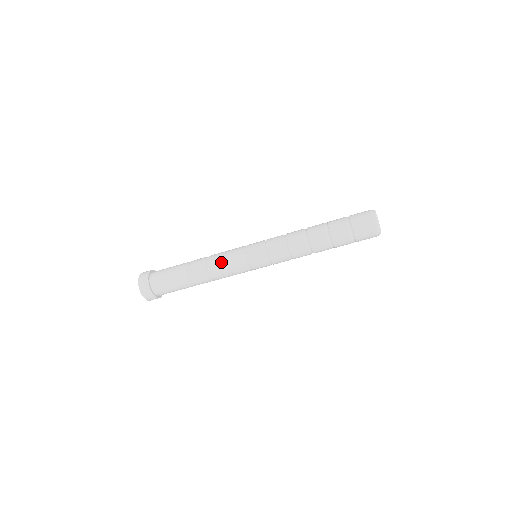
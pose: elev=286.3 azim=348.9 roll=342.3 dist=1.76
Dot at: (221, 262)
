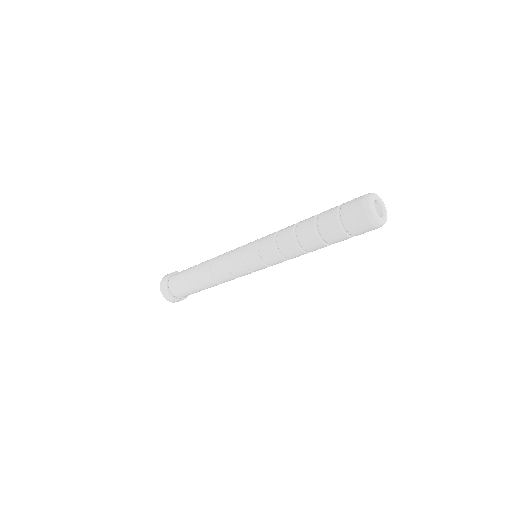
Dot at: (221, 269)
